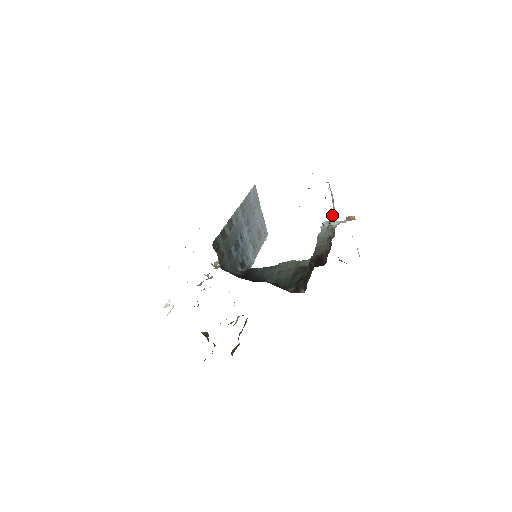
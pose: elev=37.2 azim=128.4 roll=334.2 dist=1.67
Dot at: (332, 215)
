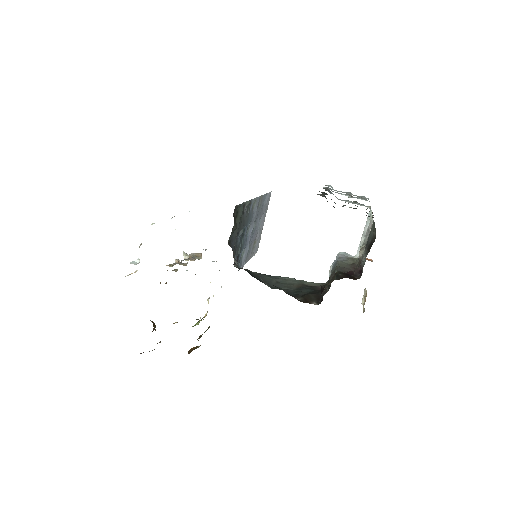
Dot at: (365, 241)
